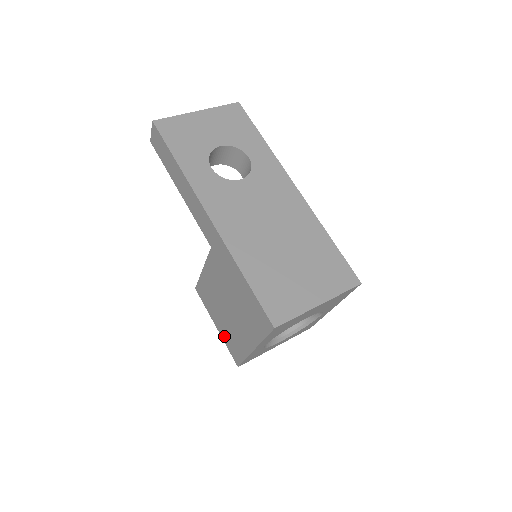
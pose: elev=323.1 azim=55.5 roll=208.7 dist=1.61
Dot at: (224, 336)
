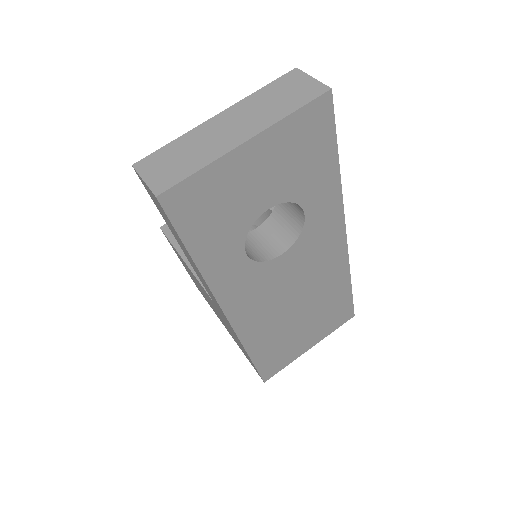
Dot at: occluded
